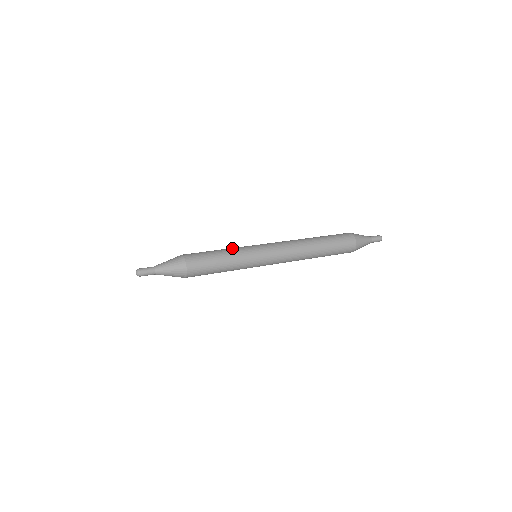
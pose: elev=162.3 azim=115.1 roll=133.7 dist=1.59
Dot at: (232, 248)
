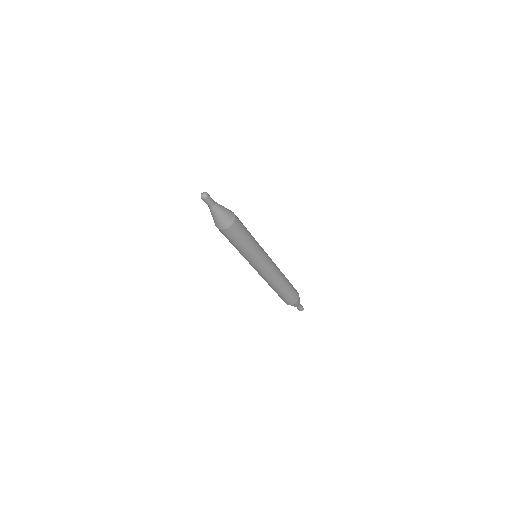
Dot at: occluded
